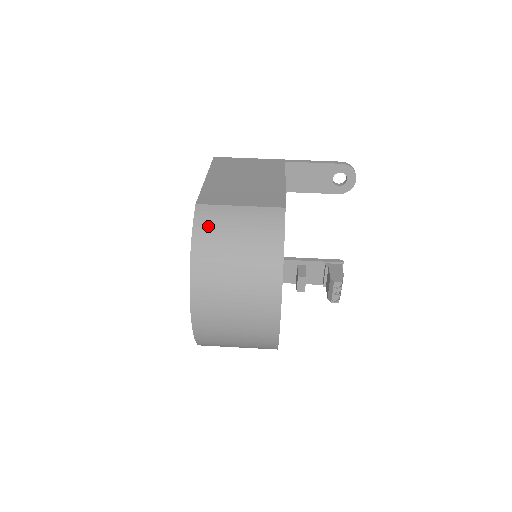
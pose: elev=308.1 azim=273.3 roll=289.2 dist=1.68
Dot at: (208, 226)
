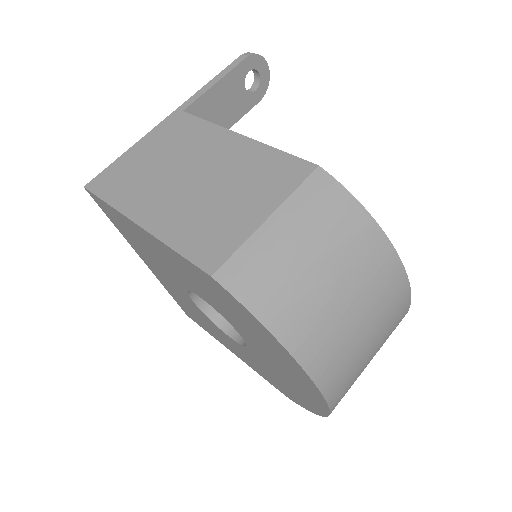
Dot at: (266, 288)
